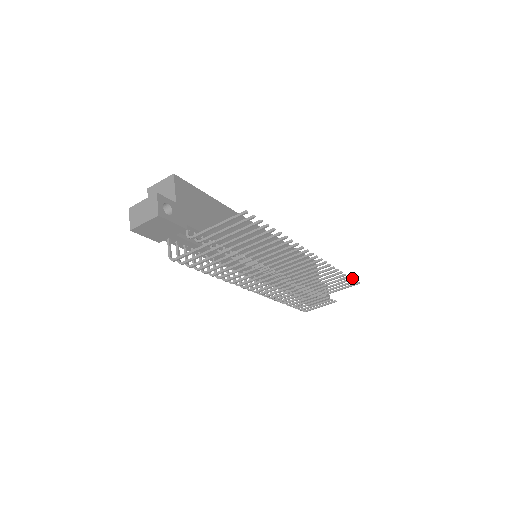
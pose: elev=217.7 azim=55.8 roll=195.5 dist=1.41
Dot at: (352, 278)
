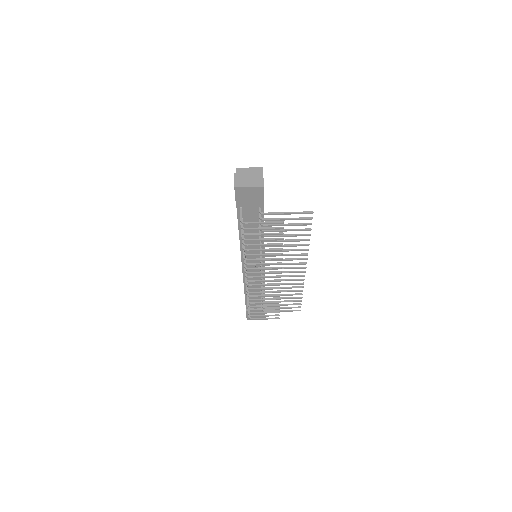
Dot at: occluded
